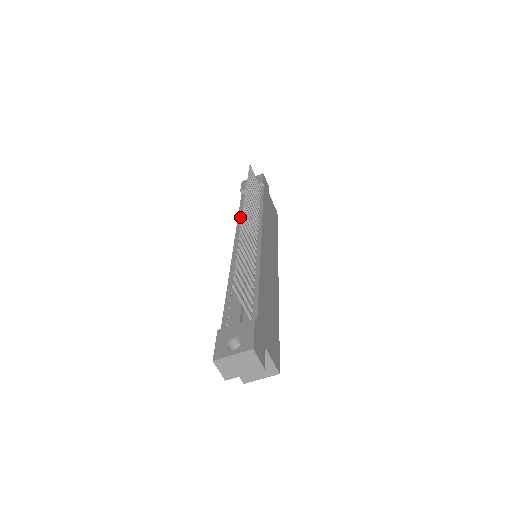
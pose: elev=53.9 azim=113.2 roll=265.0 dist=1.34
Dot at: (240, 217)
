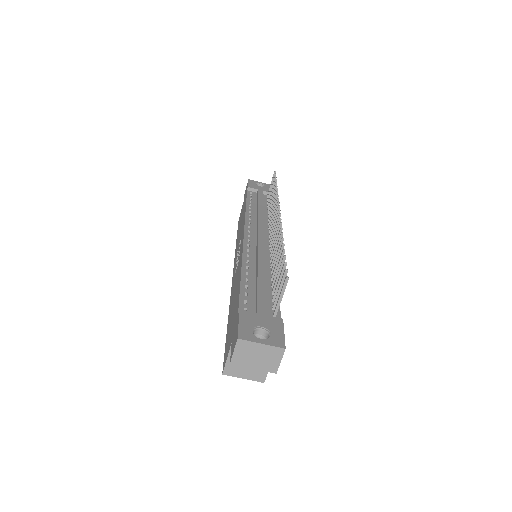
Dot at: (249, 211)
